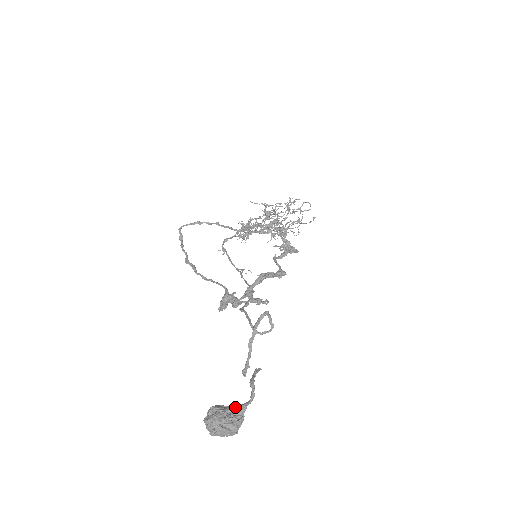
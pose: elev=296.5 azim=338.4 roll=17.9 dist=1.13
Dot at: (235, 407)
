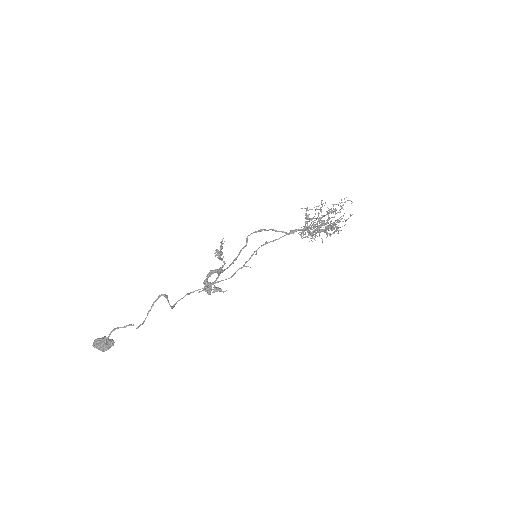
Dot at: (104, 338)
